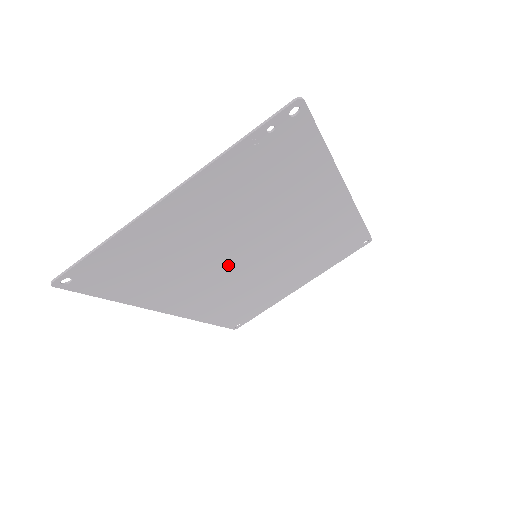
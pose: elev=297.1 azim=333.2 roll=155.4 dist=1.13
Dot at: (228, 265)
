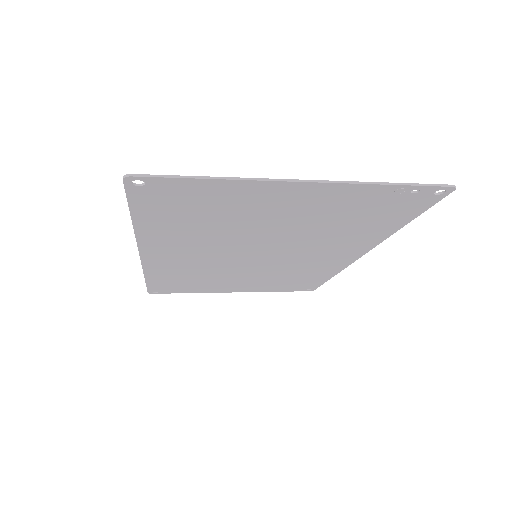
Dot at: (234, 250)
